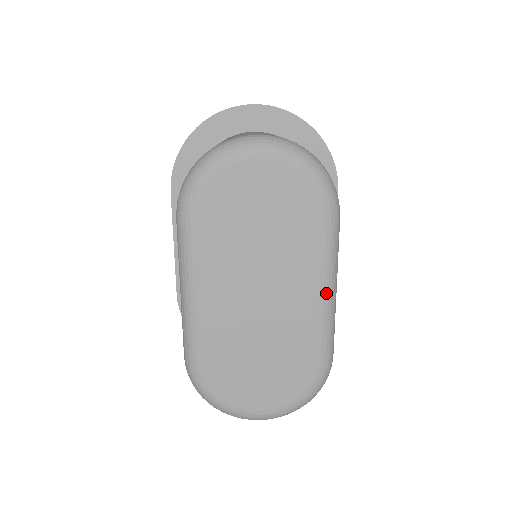
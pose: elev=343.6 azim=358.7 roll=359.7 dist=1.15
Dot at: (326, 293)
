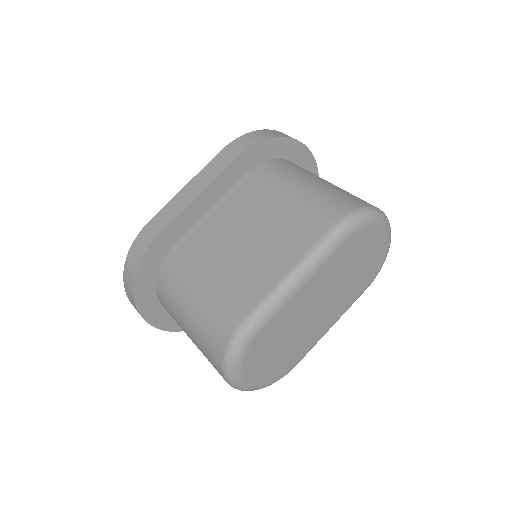
Dot at: occluded
